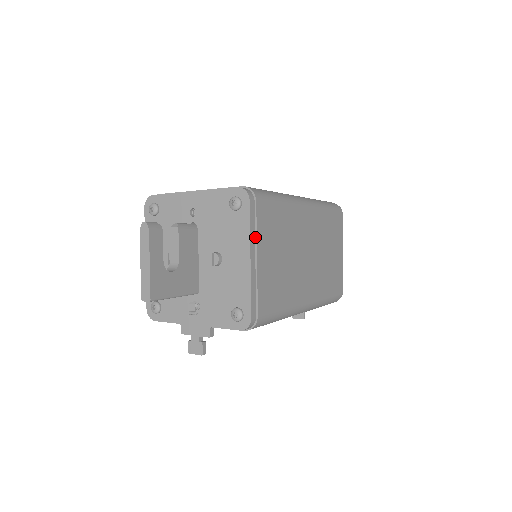
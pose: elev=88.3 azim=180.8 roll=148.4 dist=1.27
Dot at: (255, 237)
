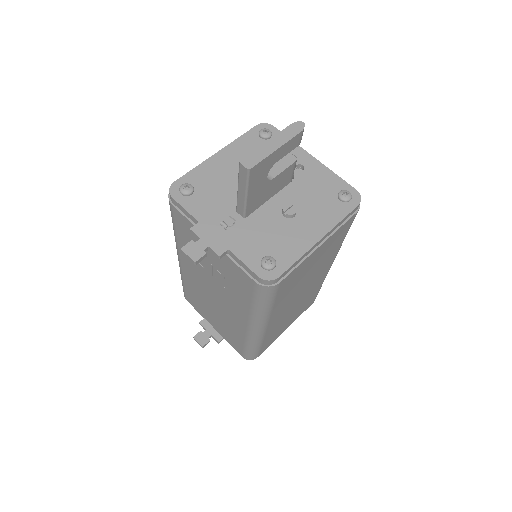
Dot at: (334, 231)
